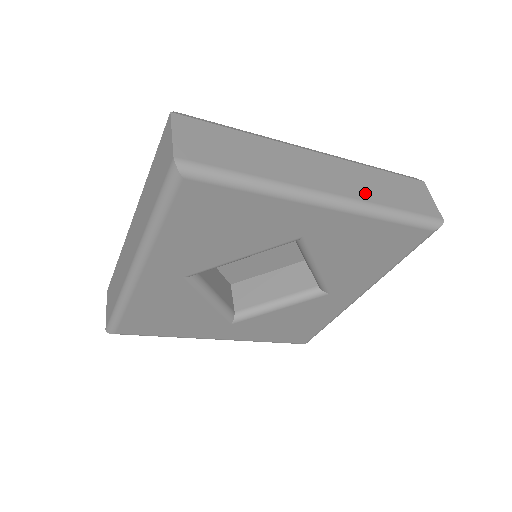
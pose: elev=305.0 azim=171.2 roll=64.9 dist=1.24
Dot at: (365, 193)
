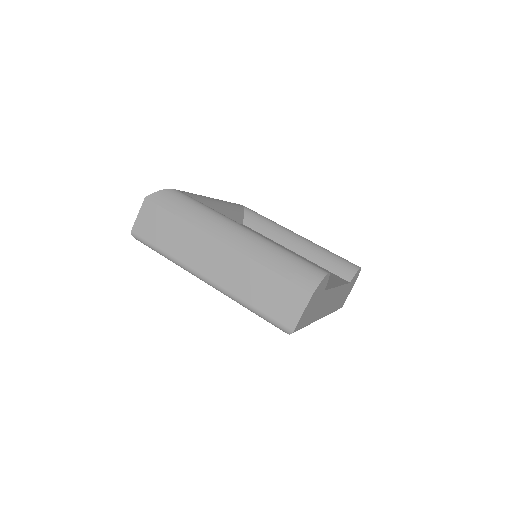
Dot at: (235, 286)
